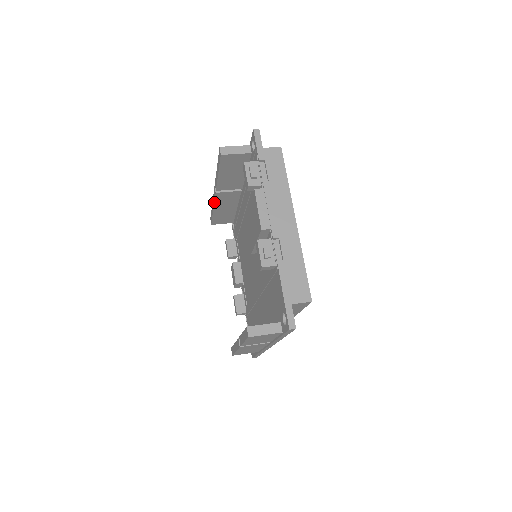
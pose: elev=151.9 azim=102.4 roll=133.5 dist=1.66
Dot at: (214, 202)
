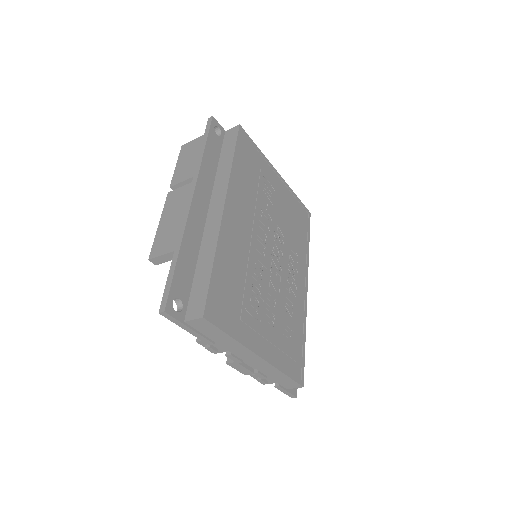
Dot at: occluded
